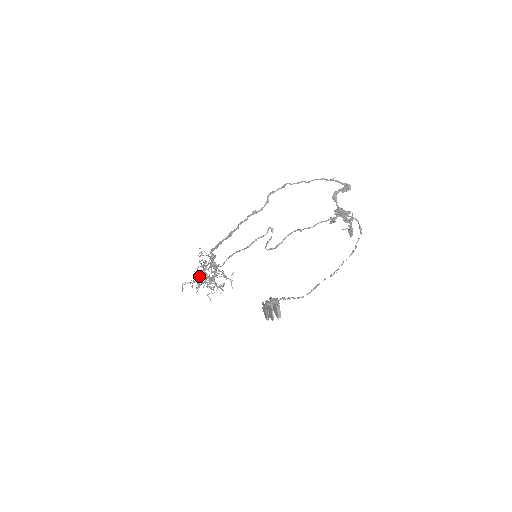
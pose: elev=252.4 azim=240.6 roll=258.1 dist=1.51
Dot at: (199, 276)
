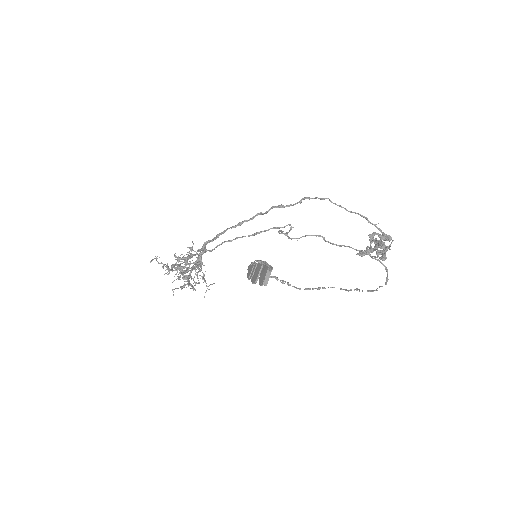
Dot at: (177, 260)
